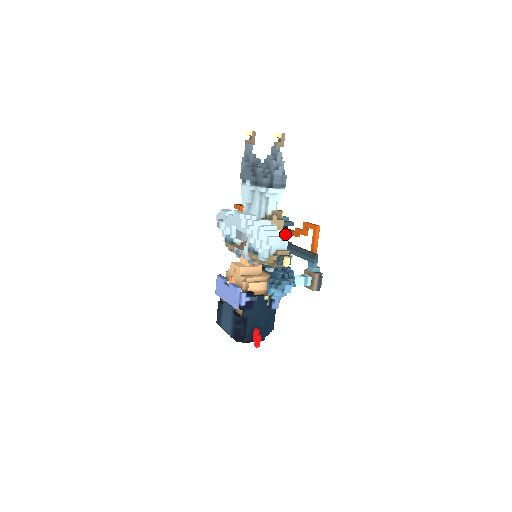
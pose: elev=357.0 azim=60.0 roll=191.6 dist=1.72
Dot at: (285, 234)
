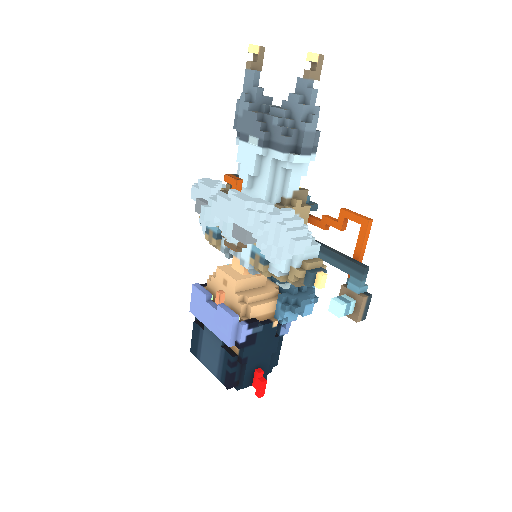
Dot at: occluded
